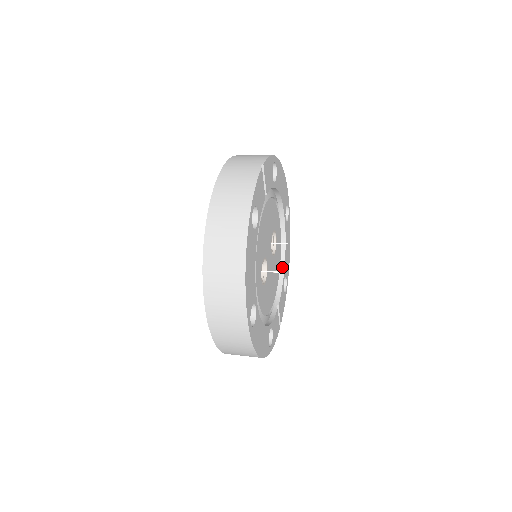
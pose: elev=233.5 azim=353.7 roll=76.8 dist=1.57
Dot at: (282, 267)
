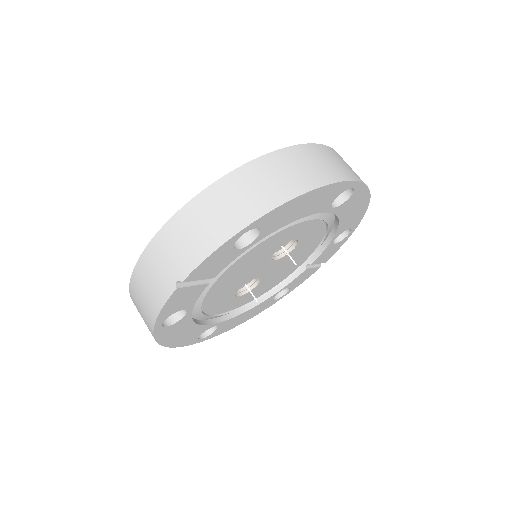
Dot at: (334, 230)
